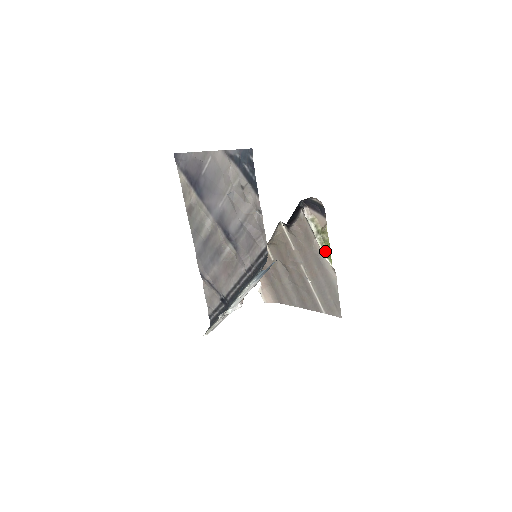
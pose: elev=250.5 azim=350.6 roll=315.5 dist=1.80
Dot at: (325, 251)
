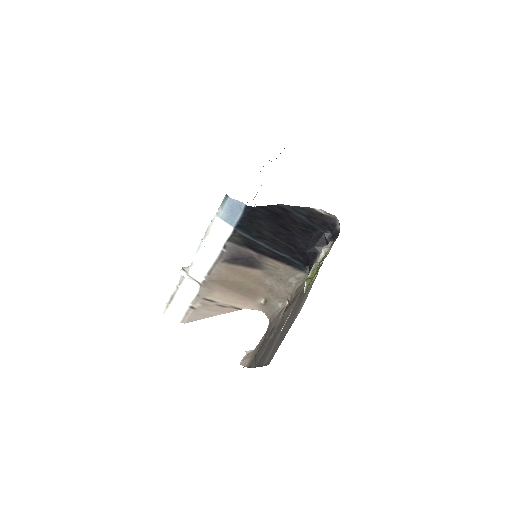
Dot at: (311, 277)
